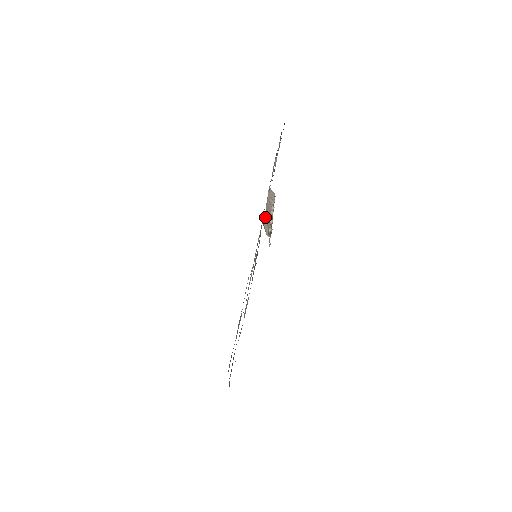
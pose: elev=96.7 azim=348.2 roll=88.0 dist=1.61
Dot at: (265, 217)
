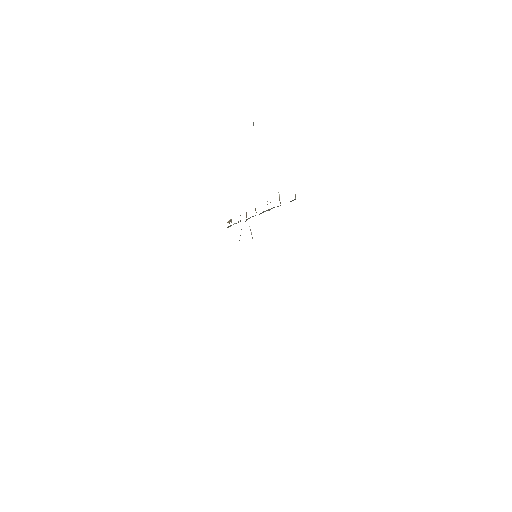
Dot at: occluded
